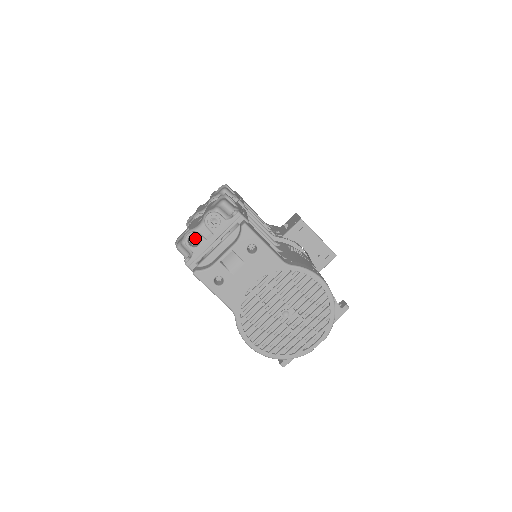
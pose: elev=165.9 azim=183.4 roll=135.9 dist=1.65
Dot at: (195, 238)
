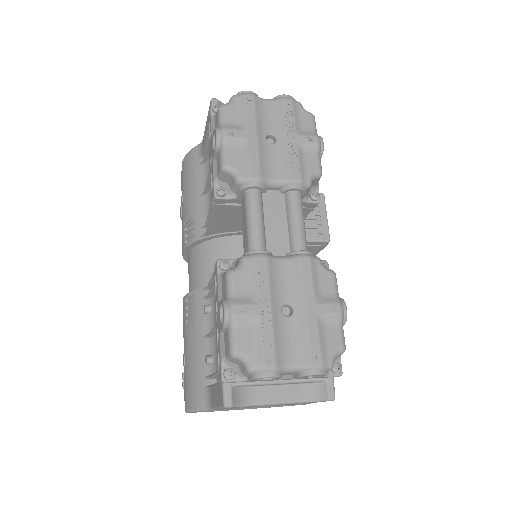
Dot at: occluded
